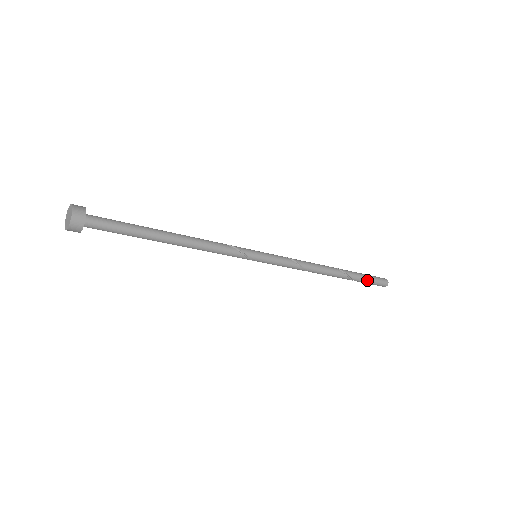
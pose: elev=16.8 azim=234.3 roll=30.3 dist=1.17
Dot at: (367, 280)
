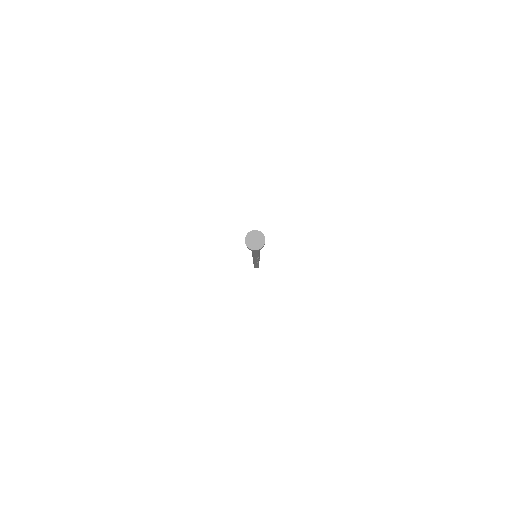
Dot at: (258, 266)
